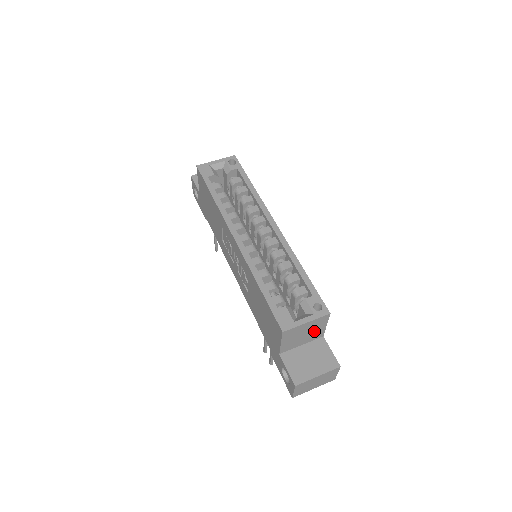
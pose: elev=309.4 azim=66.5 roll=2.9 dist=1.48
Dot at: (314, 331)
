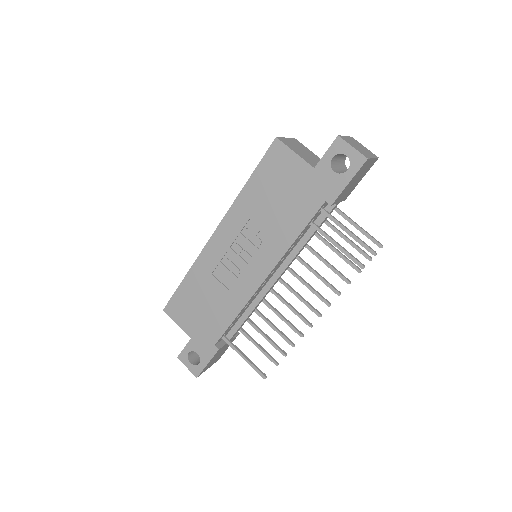
Dot at: (310, 154)
